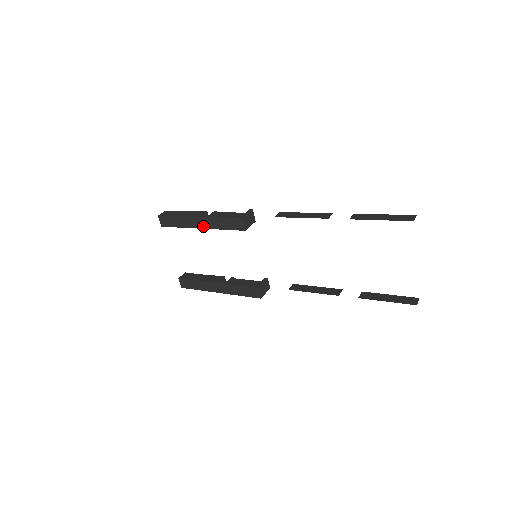
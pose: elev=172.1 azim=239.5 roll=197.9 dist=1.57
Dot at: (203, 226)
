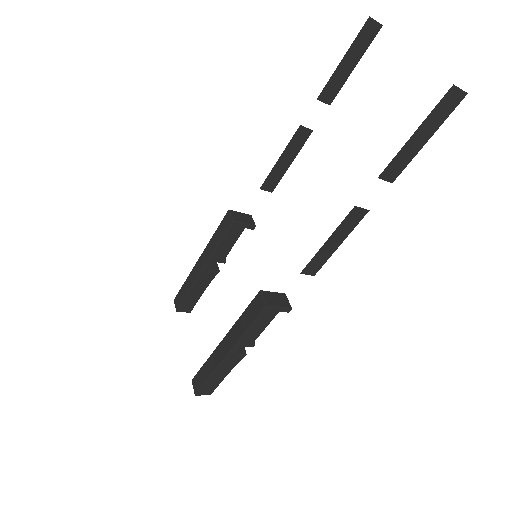
Dot at: (203, 264)
